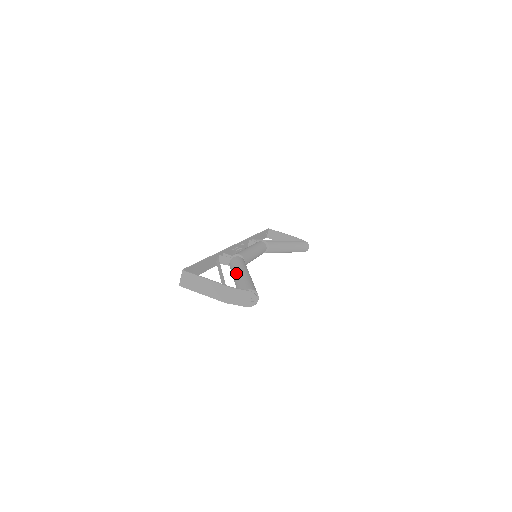
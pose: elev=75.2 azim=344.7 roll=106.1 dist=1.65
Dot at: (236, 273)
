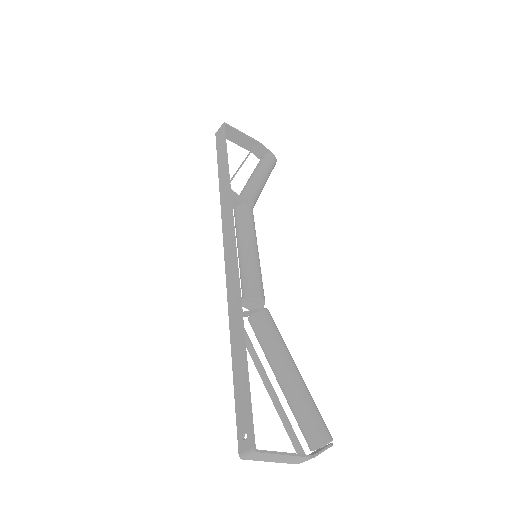
Dot at: (285, 375)
